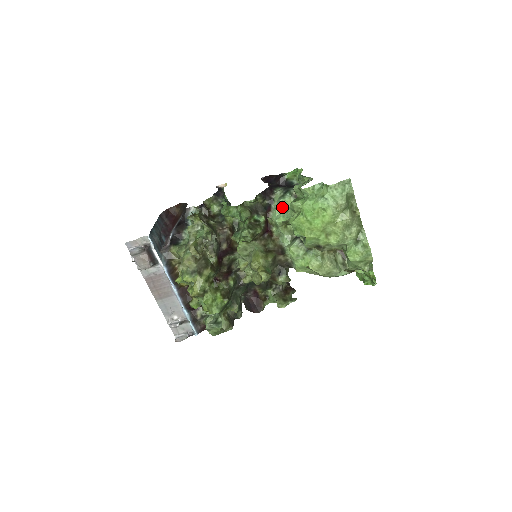
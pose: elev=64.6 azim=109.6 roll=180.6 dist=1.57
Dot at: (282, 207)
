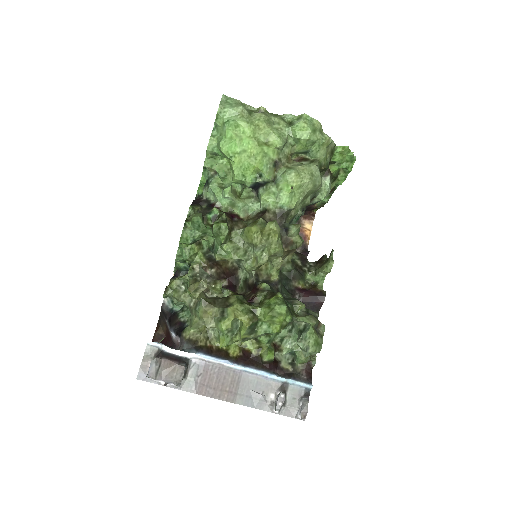
Dot at: (217, 188)
